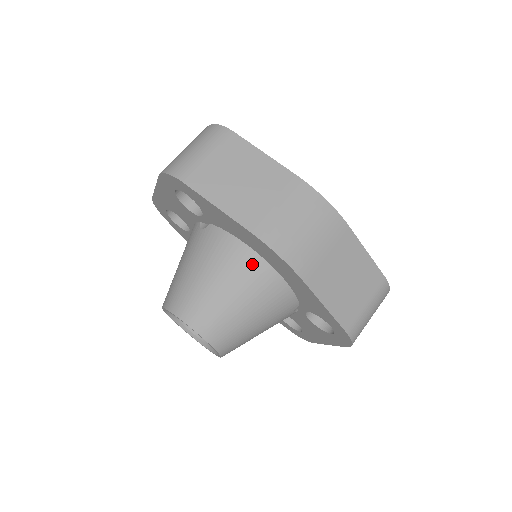
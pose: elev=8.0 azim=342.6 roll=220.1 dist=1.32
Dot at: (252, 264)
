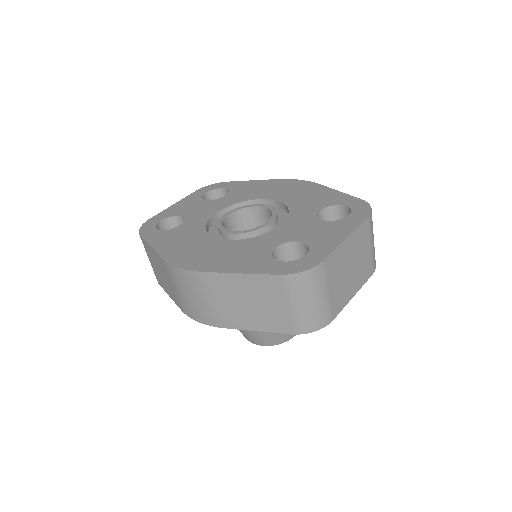
Dot at: occluded
